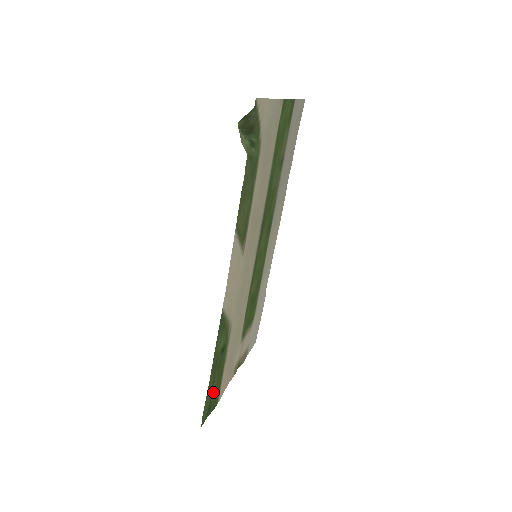
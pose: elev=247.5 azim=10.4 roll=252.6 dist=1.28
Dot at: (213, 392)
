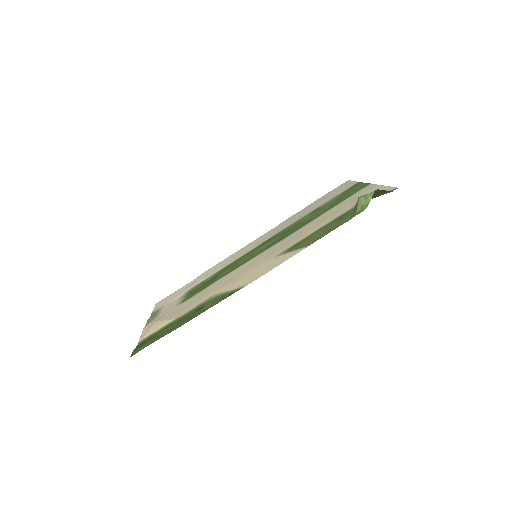
Dot at: (157, 335)
